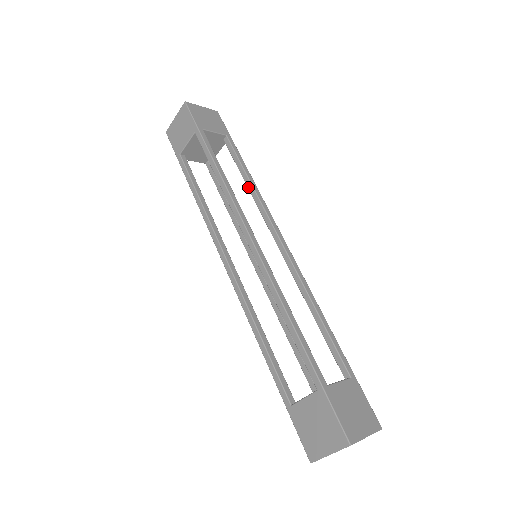
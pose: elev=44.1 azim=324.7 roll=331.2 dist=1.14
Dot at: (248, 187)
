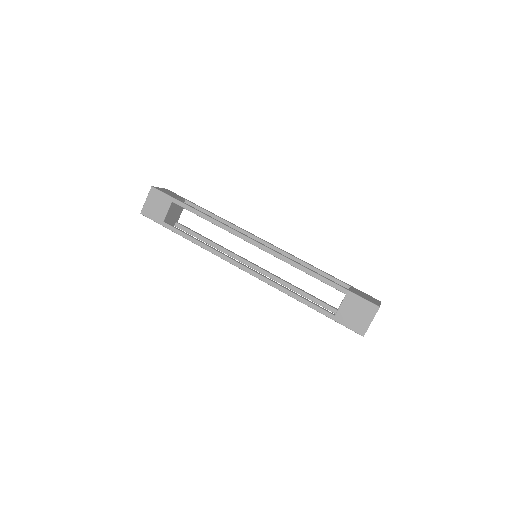
Dot at: (213, 223)
